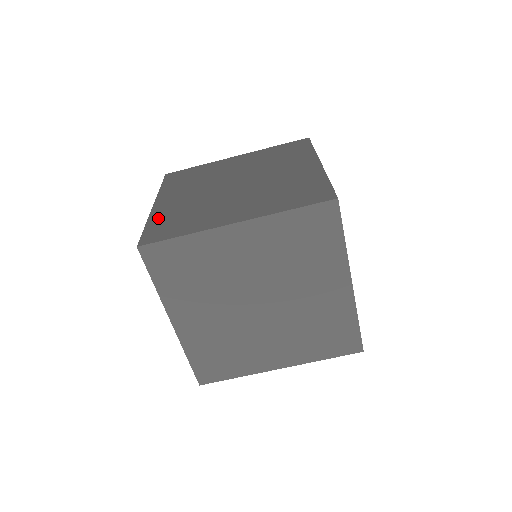
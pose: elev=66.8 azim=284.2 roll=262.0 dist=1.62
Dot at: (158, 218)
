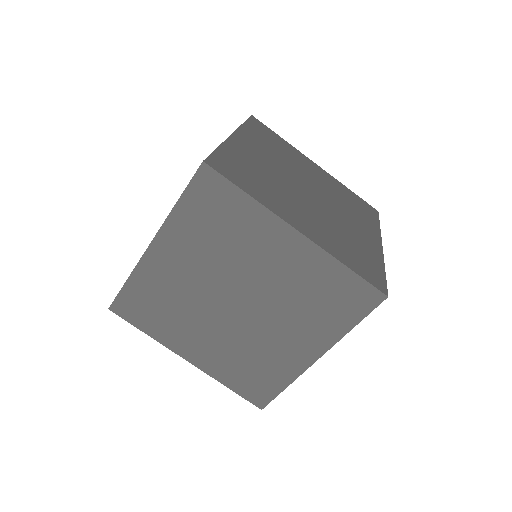
Dot at: occluded
